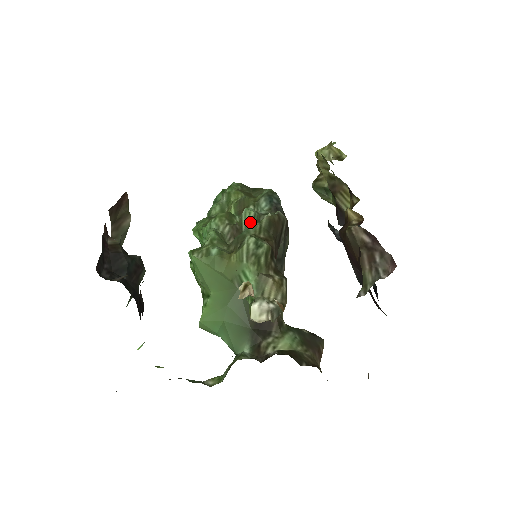
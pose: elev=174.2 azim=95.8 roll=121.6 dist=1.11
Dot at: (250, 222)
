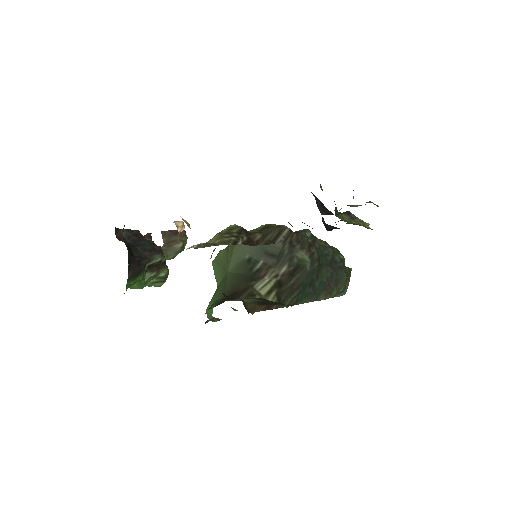
Dot at: occluded
